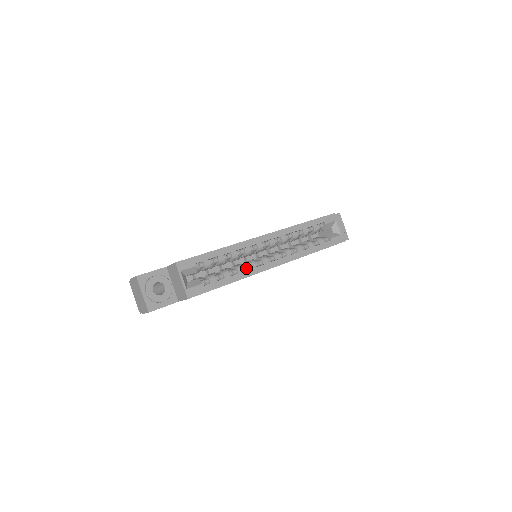
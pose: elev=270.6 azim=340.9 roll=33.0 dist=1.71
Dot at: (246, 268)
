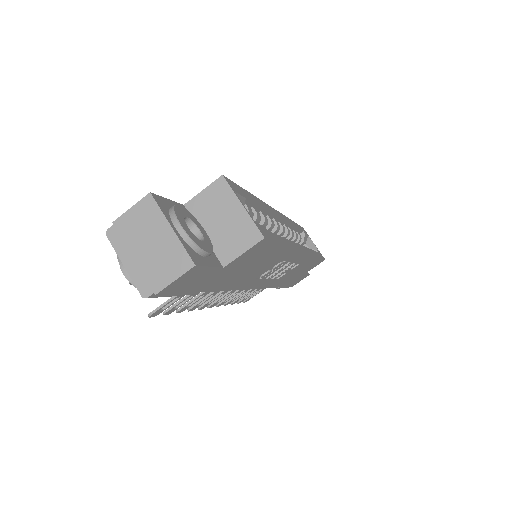
Dot at: occluded
